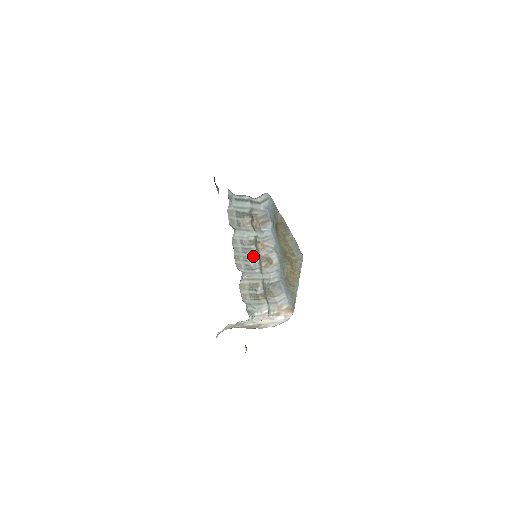
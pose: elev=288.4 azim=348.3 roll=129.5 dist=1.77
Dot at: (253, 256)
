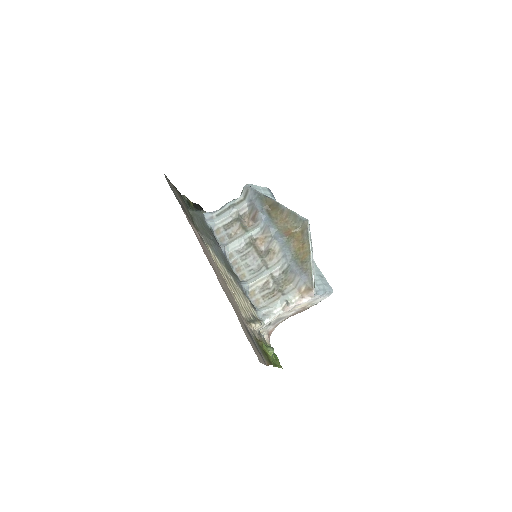
Dot at: (254, 257)
